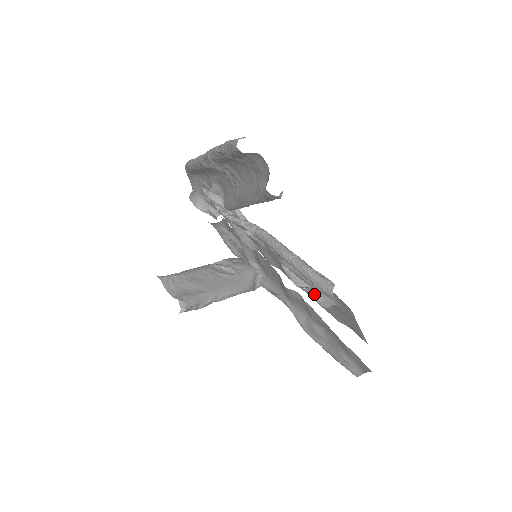
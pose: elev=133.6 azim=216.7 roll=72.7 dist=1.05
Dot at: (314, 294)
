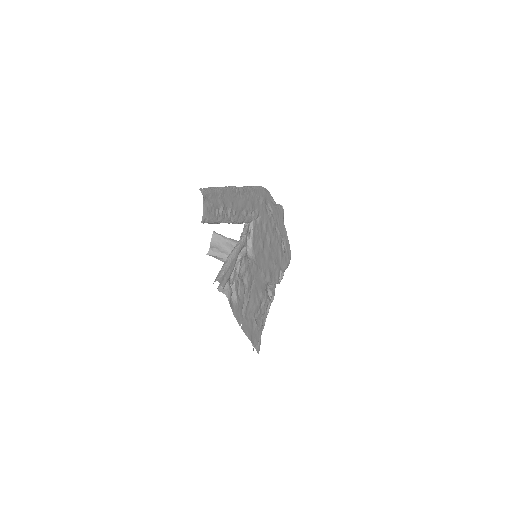
Dot at: occluded
